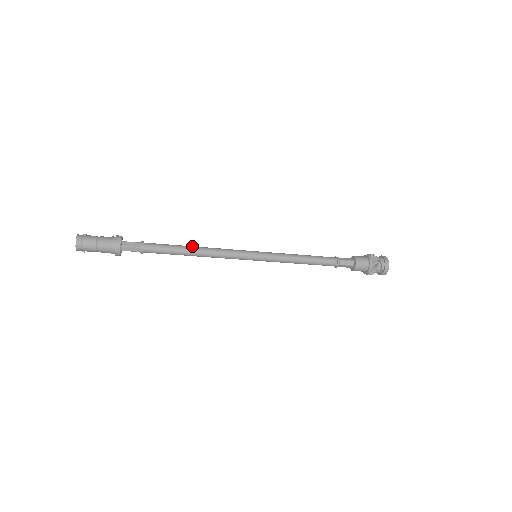
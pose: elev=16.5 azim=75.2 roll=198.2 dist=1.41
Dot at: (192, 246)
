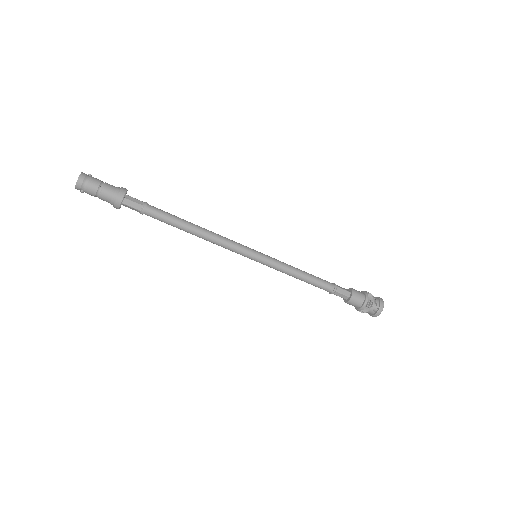
Dot at: occluded
